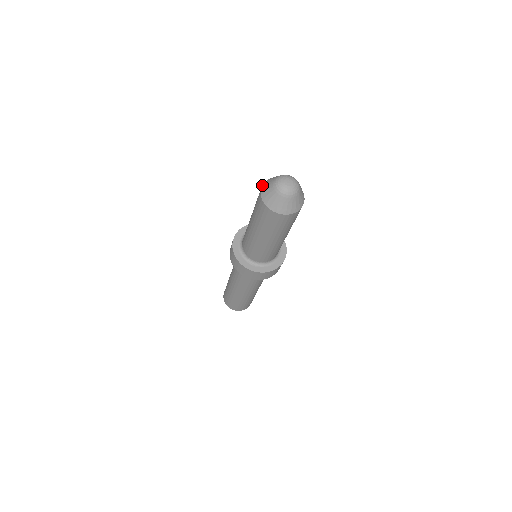
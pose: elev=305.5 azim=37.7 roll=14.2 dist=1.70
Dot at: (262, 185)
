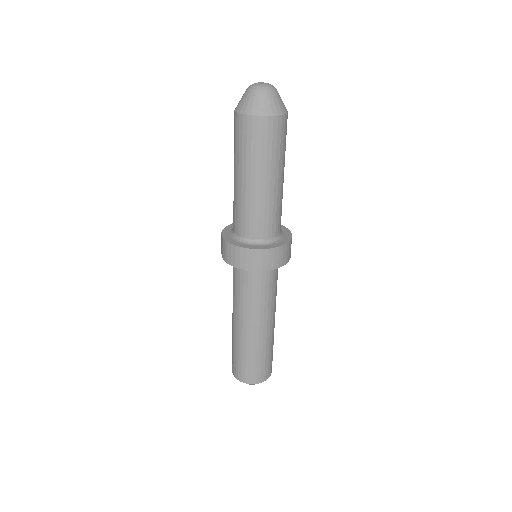
Dot at: occluded
